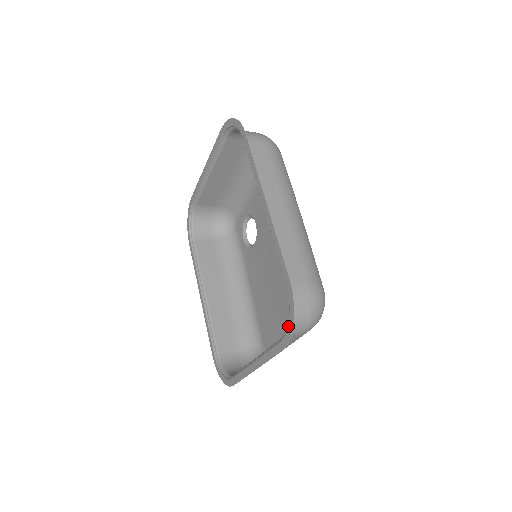
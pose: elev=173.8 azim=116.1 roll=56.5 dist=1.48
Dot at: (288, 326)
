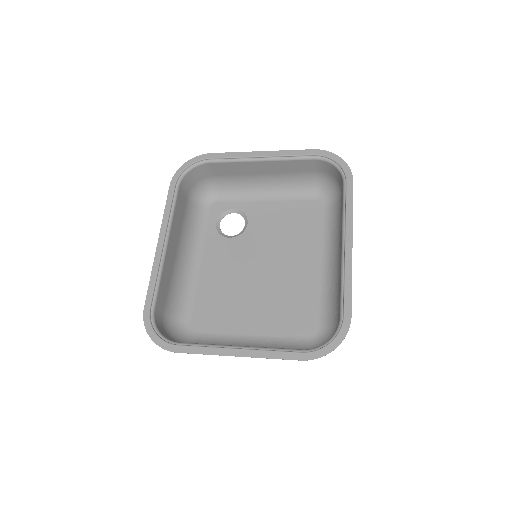
Dot at: (327, 347)
